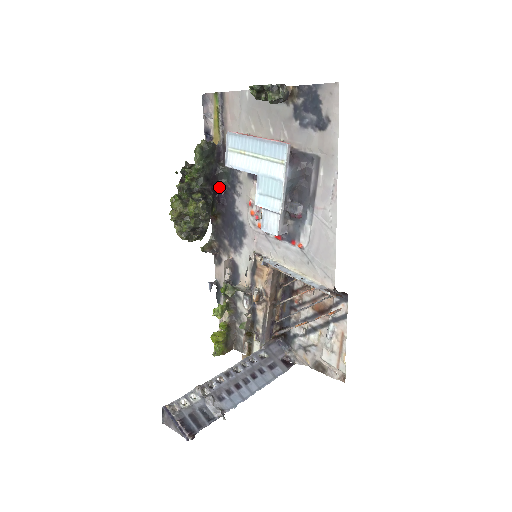
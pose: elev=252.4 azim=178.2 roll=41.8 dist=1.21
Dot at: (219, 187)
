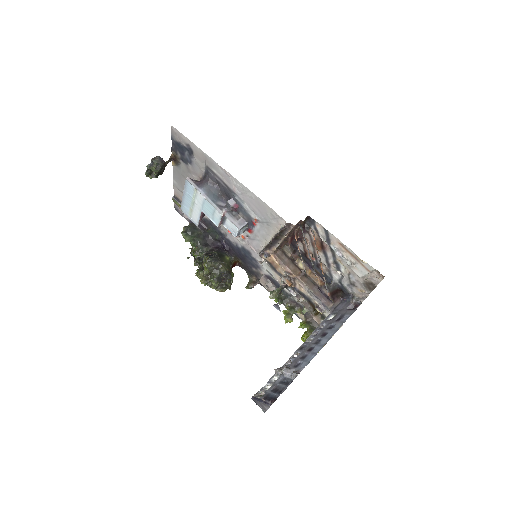
Dot at: (220, 243)
